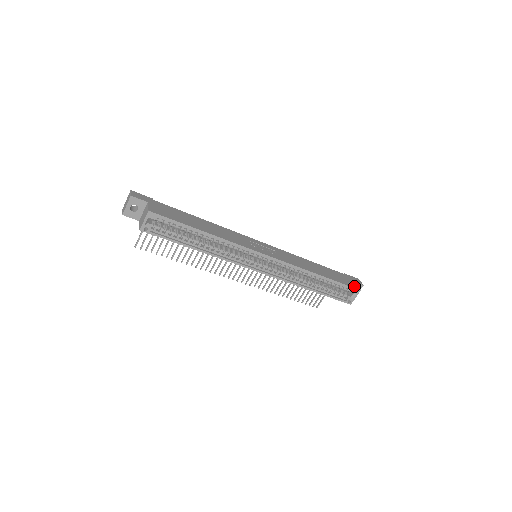
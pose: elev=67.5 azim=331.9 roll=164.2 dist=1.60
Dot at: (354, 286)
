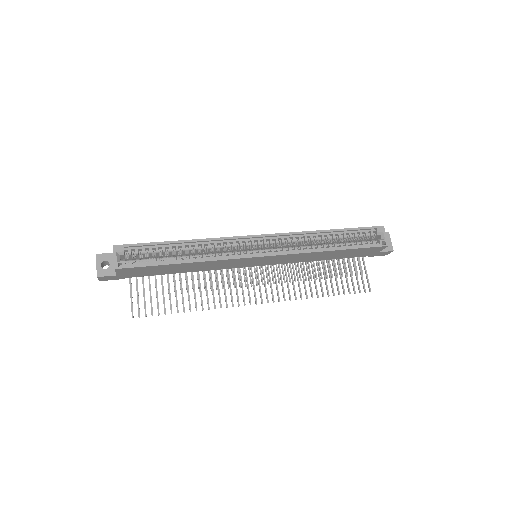
Dot at: (375, 228)
